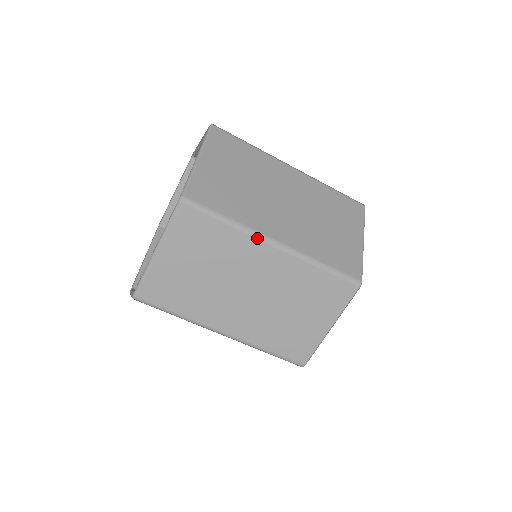
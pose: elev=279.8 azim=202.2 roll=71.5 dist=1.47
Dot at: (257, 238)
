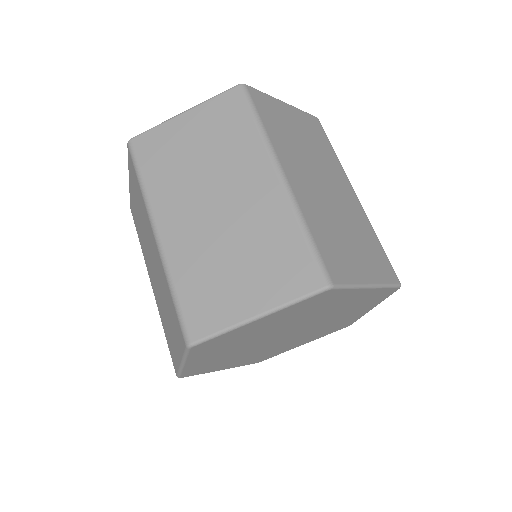
Dot at: (270, 156)
